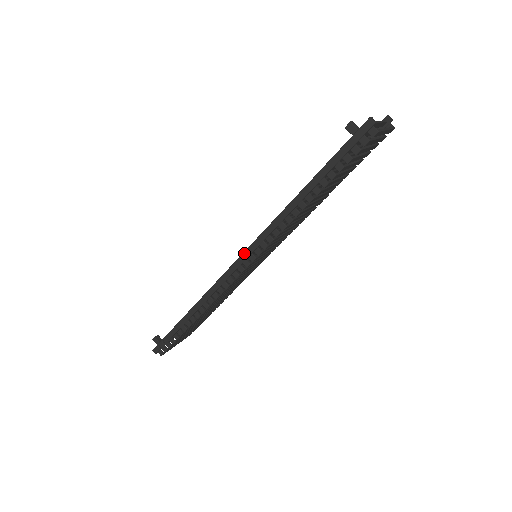
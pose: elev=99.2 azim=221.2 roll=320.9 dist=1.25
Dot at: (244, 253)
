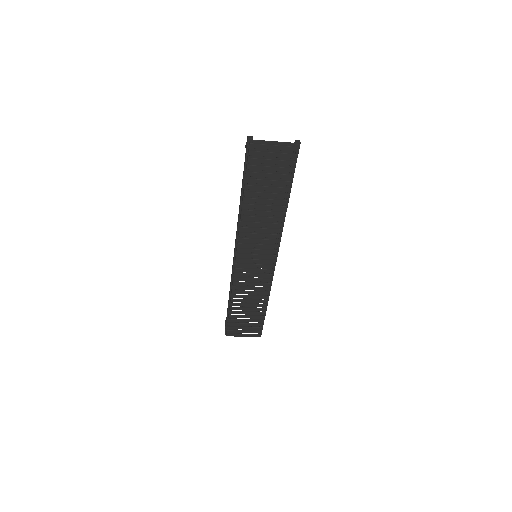
Dot at: (235, 246)
